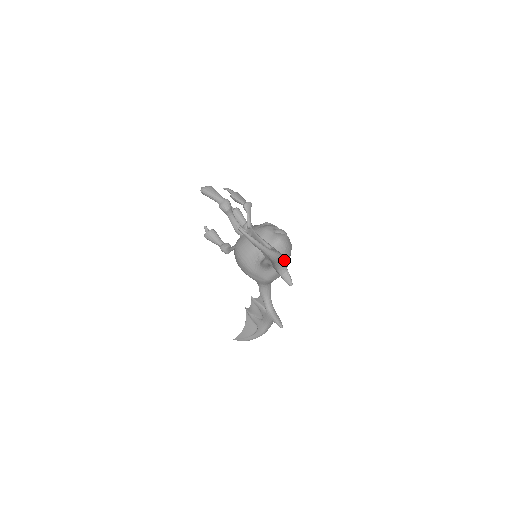
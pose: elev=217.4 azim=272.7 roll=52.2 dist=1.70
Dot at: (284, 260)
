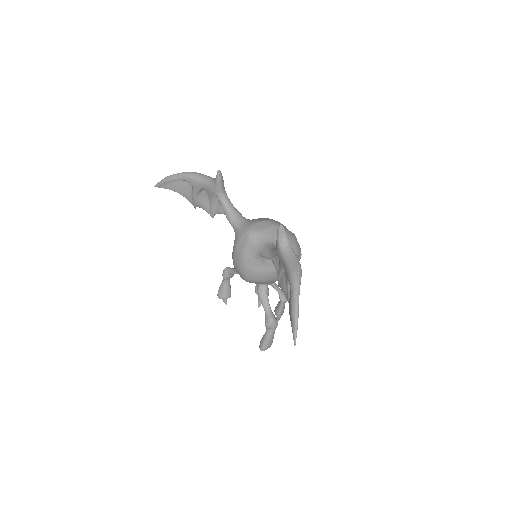
Dot at: occluded
